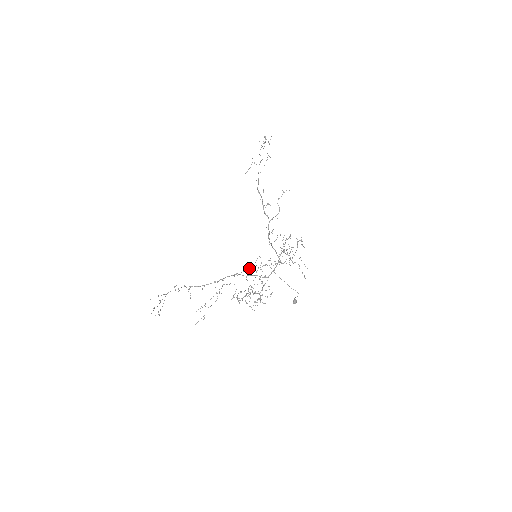
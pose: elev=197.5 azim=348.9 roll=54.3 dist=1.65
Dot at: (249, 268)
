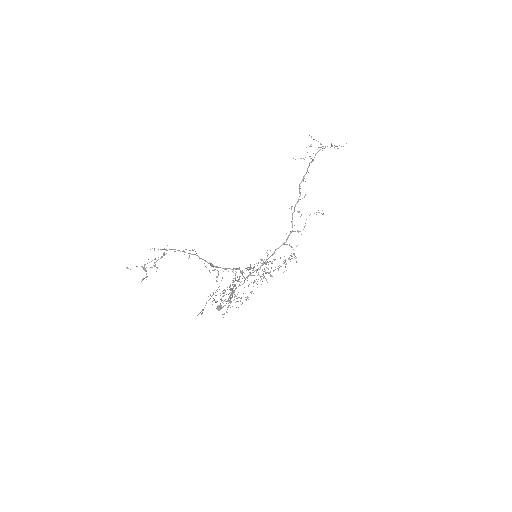
Dot at: occluded
